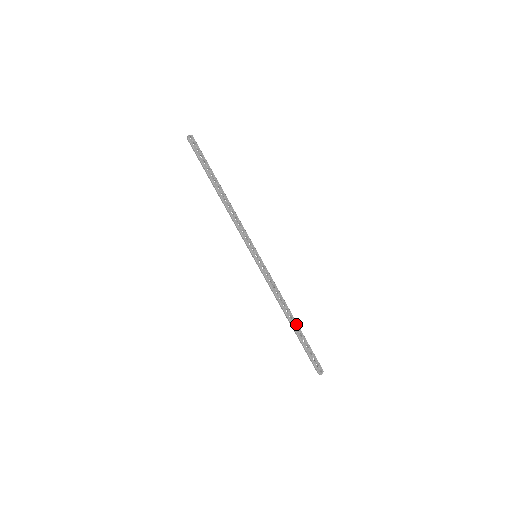
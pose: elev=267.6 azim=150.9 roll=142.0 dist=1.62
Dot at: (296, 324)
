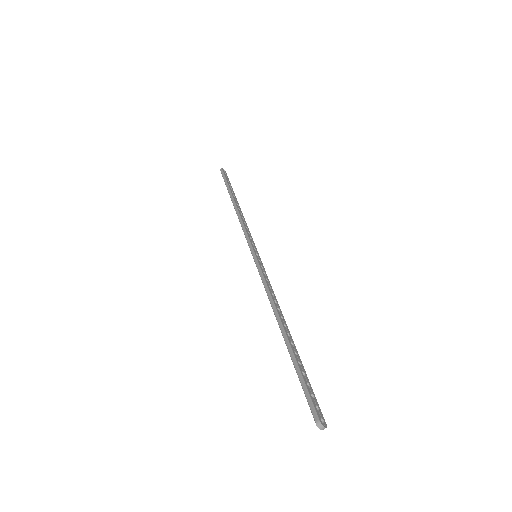
Dot at: (291, 339)
